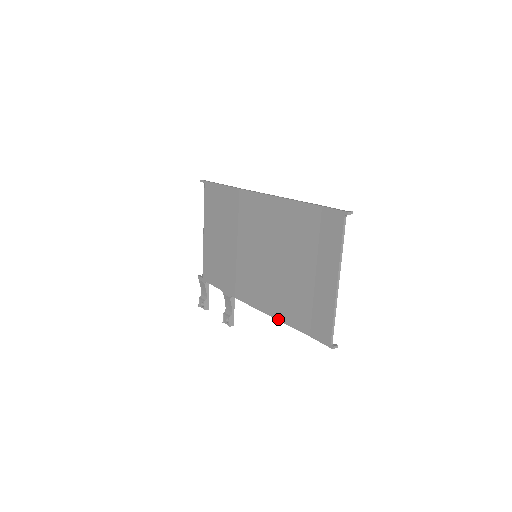
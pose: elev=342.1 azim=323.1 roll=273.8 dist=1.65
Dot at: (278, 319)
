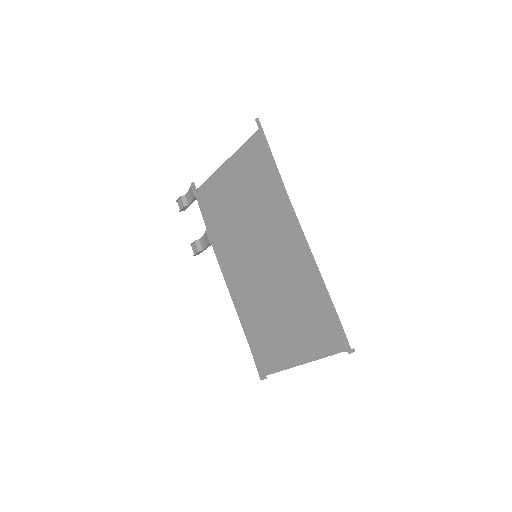
Dot at: (237, 313)
